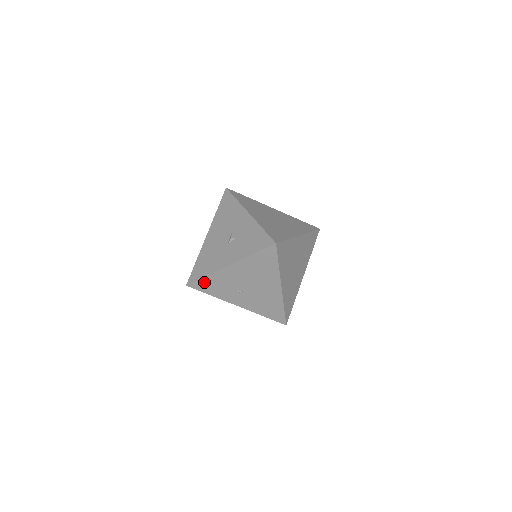
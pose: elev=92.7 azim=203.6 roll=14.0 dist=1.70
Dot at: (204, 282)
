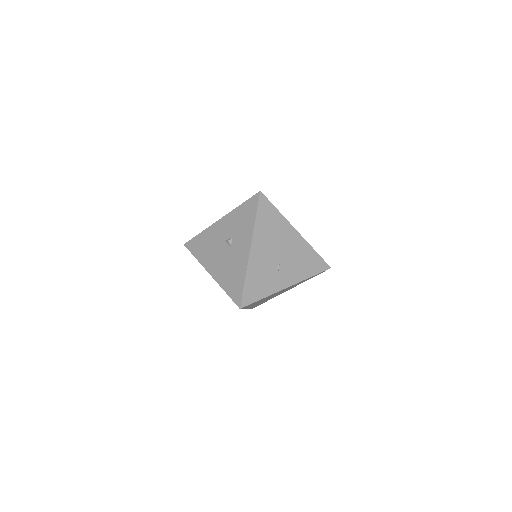
Dot at: (248, 288)
